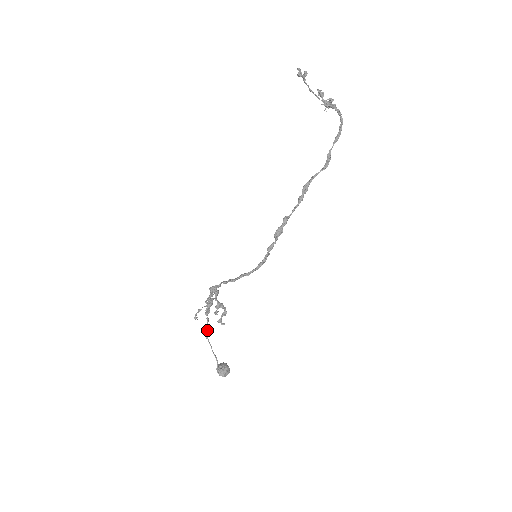
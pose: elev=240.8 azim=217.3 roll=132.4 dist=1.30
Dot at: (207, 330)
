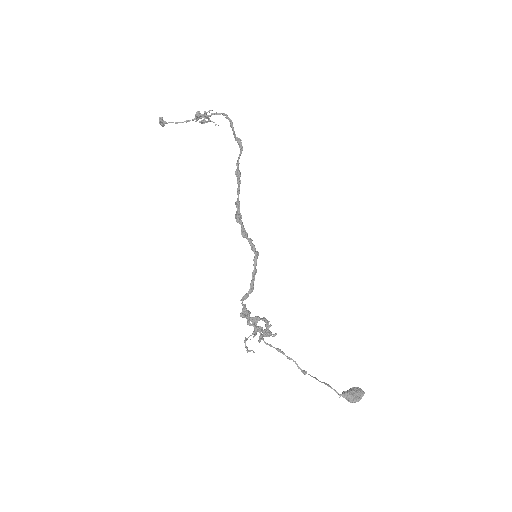
Dot at: (297, 365)
